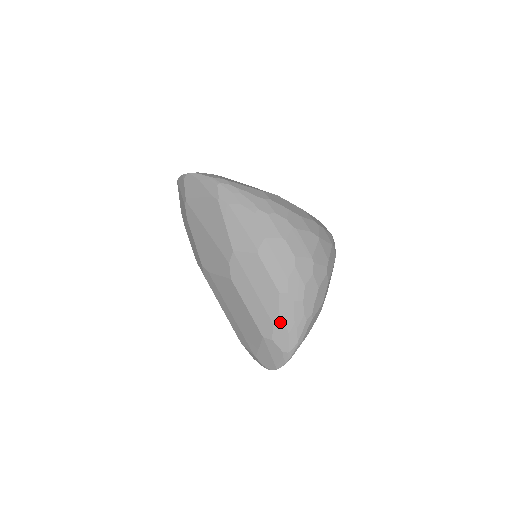
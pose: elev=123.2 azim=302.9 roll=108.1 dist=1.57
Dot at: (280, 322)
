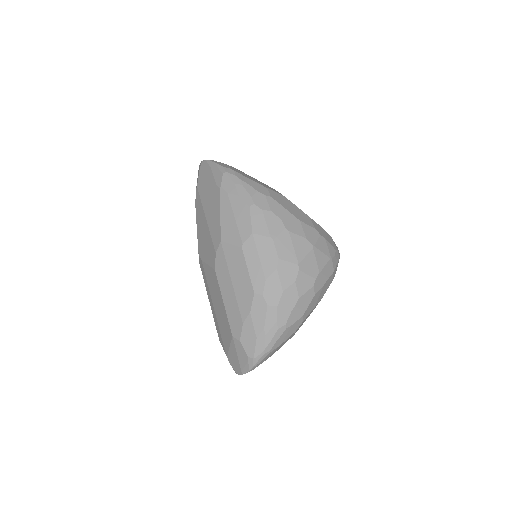
Dot at: (250, 324)
